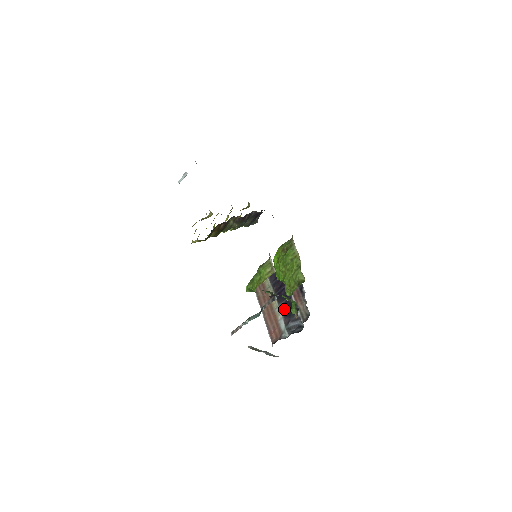
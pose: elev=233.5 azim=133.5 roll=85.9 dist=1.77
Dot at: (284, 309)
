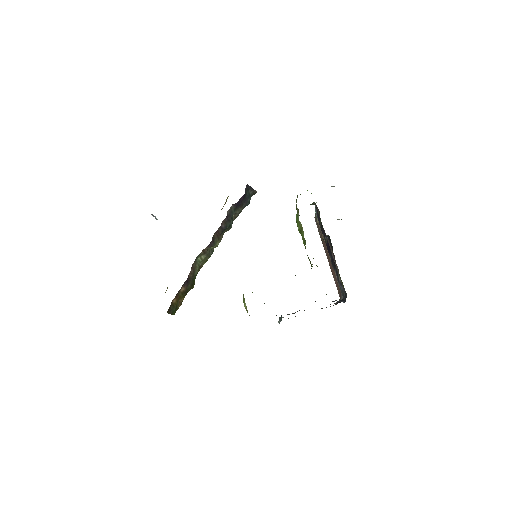
Dot at: (333, 266)
